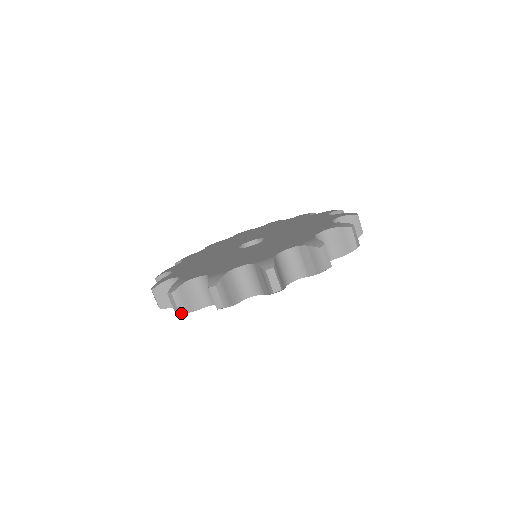
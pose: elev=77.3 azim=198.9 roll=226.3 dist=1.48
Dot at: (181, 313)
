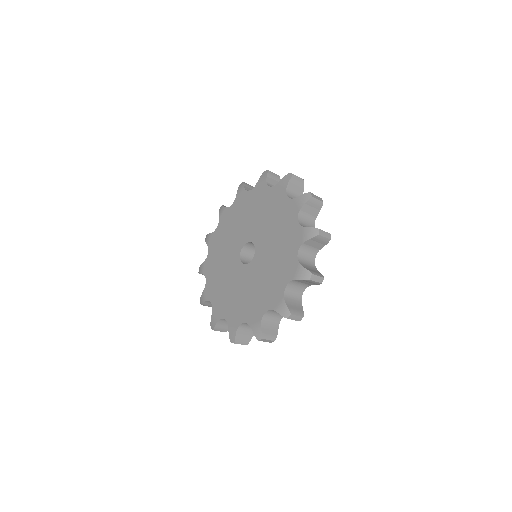
Dot at: occluded
